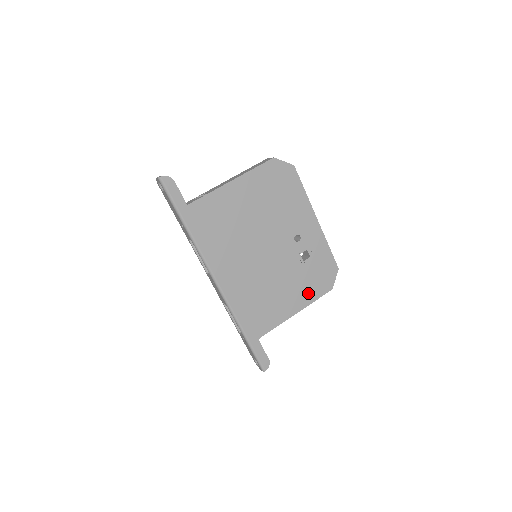
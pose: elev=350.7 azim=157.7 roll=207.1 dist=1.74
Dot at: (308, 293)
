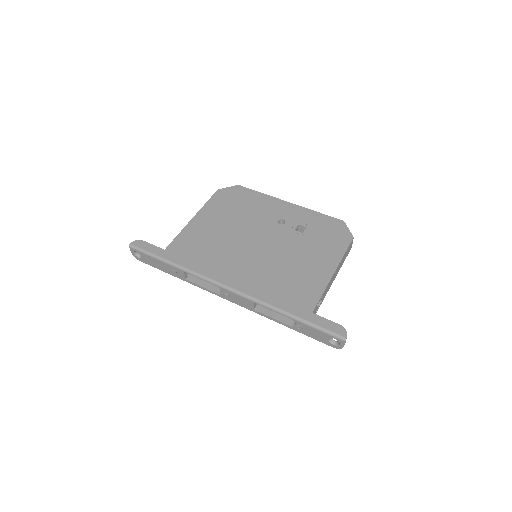
Dot at: (331, 252)
